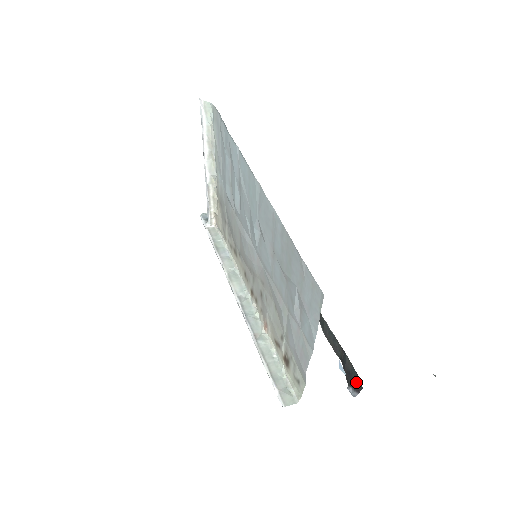
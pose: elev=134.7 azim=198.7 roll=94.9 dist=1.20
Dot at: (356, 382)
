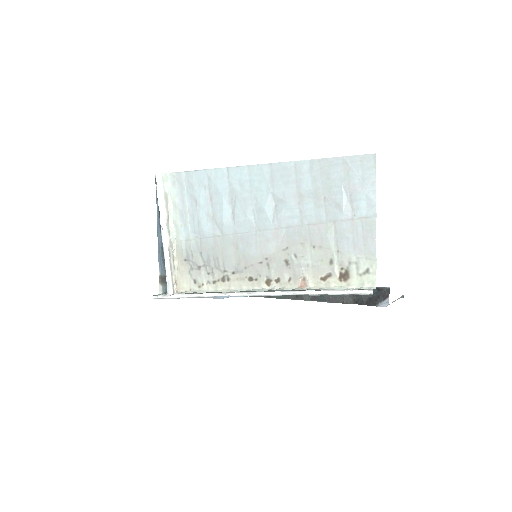
Dot at: (381, 293)
